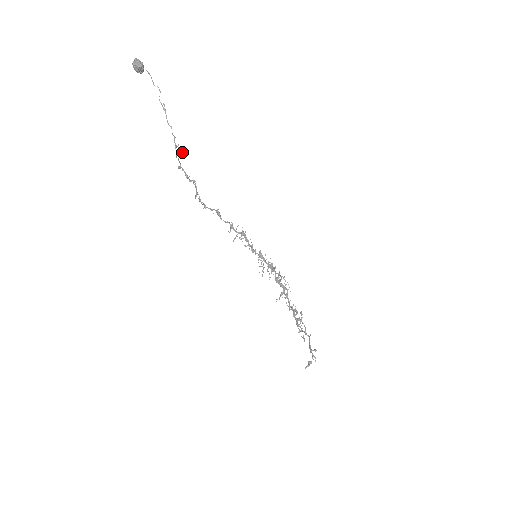
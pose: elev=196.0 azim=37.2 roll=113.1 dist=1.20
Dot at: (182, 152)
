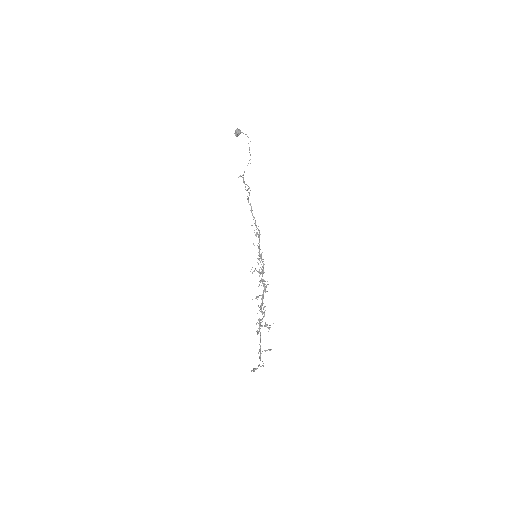
Dot at: occluded
